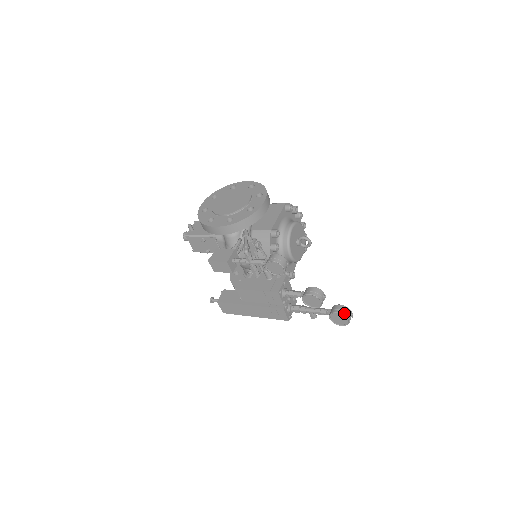
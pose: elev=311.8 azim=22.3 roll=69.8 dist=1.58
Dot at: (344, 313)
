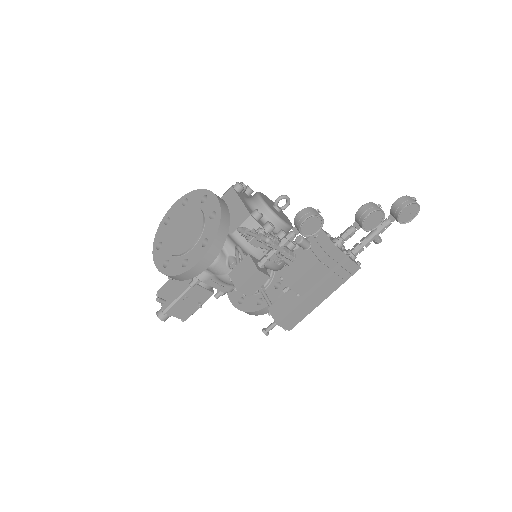
Dot at: (410, 202)
